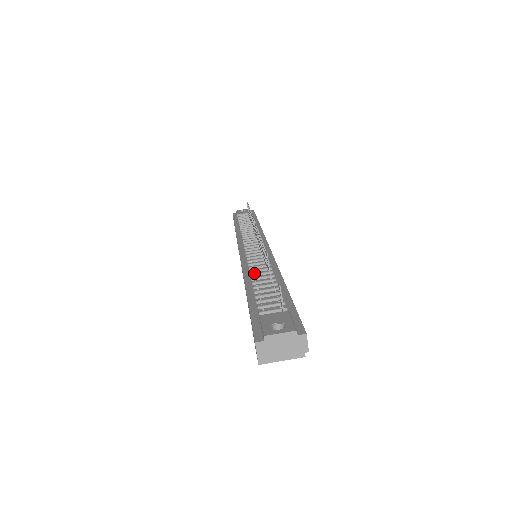
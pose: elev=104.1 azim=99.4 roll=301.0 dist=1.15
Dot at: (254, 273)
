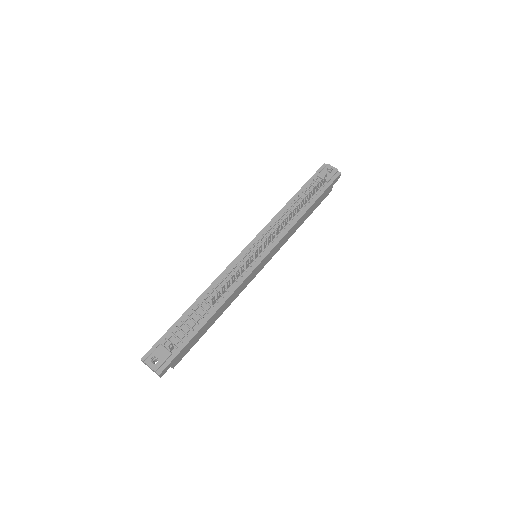
Dot at: (213, 291)
